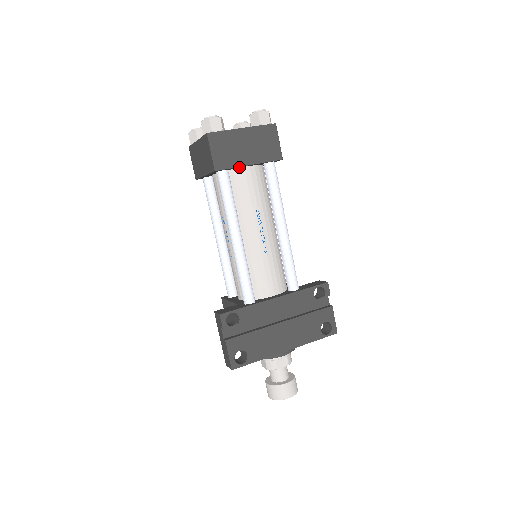
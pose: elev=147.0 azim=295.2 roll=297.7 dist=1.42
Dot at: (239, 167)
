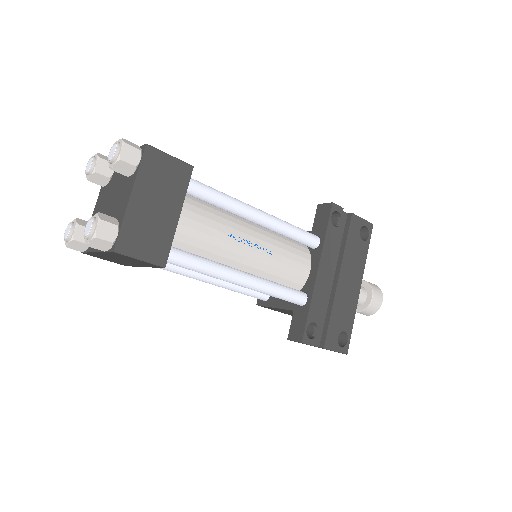
Dot at: occluded
